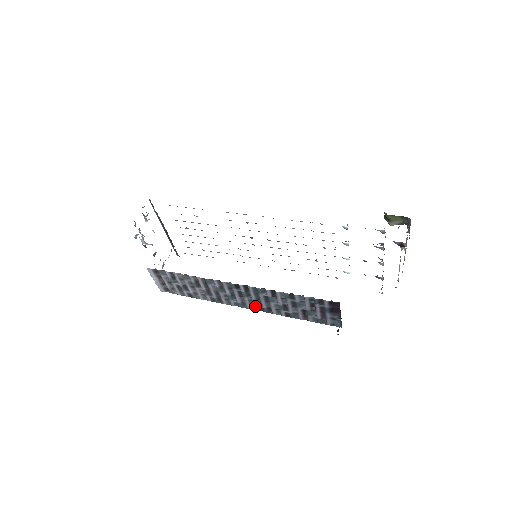
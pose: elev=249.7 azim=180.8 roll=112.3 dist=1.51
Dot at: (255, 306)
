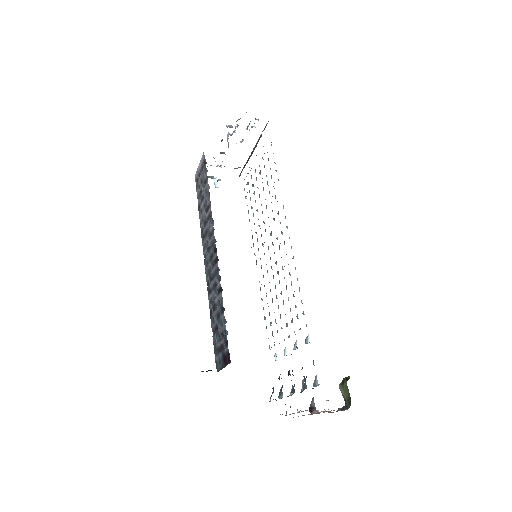
Dot at: (208, 276)
